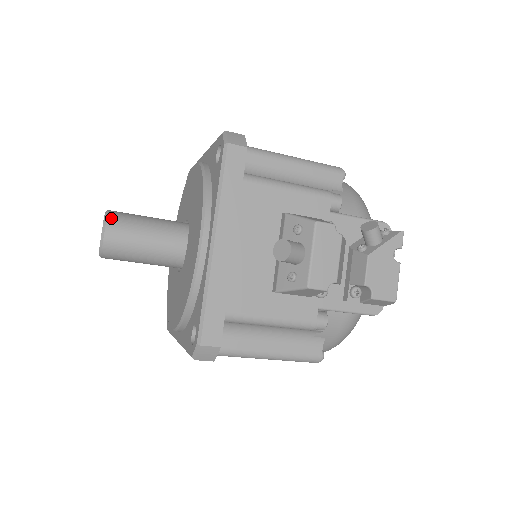
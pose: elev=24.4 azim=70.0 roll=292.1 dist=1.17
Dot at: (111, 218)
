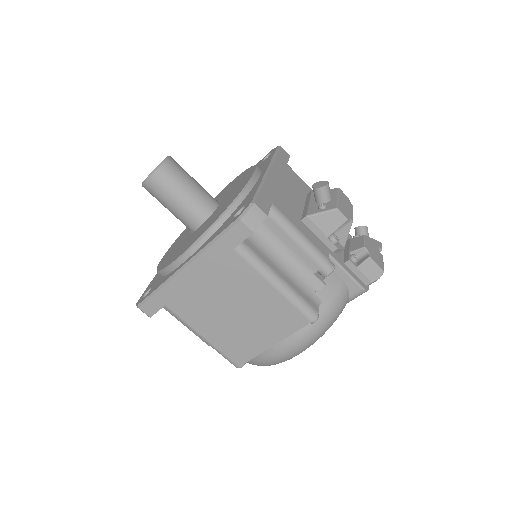
Dot at: (173, 159)
